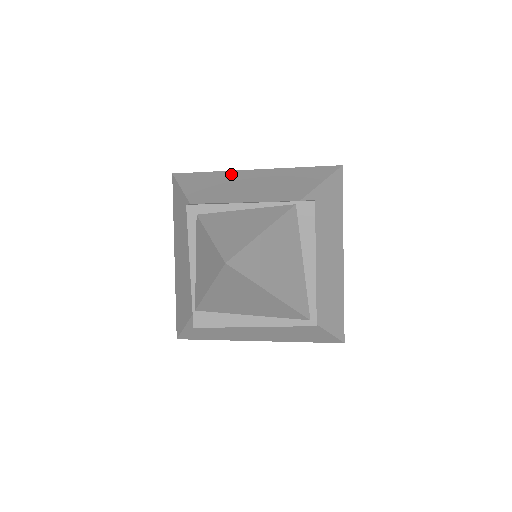
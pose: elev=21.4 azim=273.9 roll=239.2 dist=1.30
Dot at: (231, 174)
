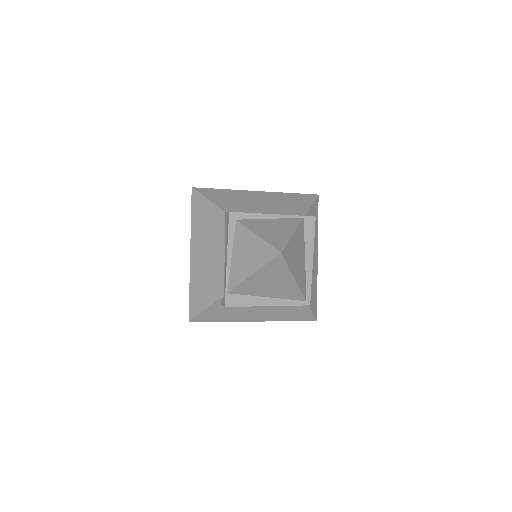
Dot at: (242, 193)
